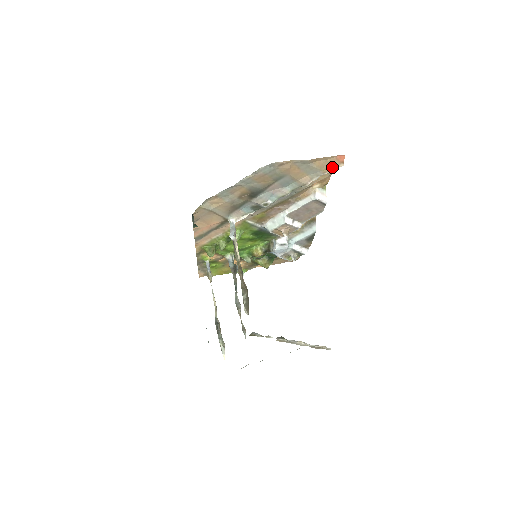
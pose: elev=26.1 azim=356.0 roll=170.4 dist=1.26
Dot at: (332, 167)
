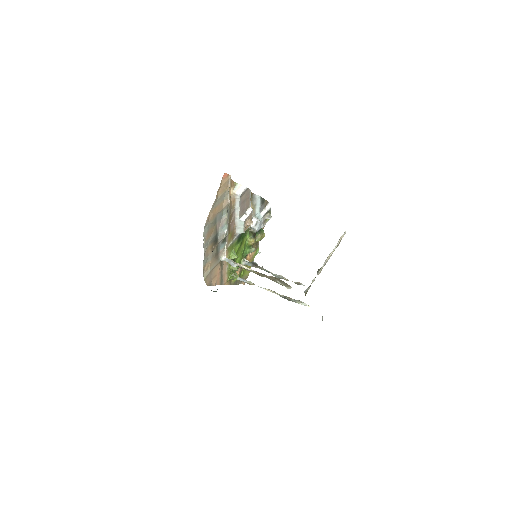
Dot at: (227, 183)
